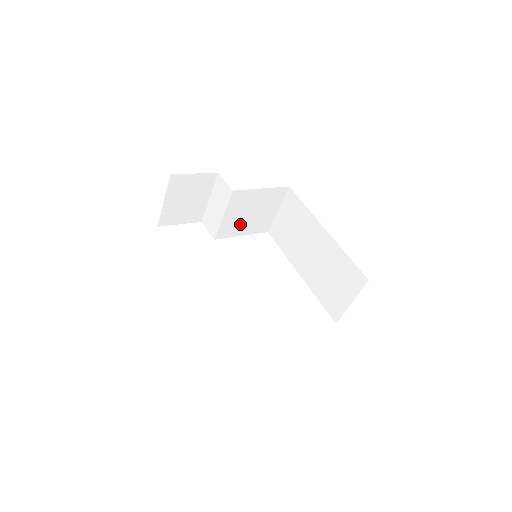
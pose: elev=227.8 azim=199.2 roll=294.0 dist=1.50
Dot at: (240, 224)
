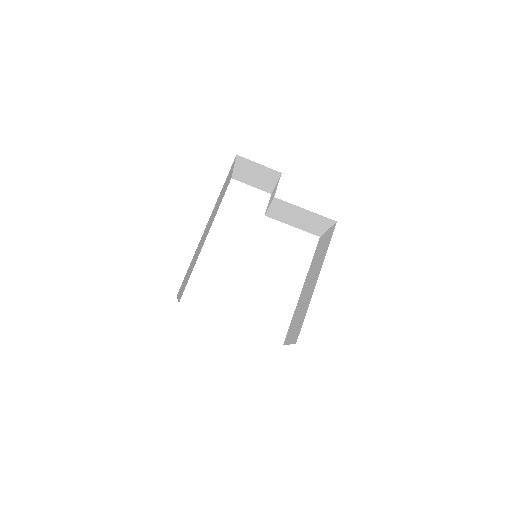
Dot at: (288, 219)
